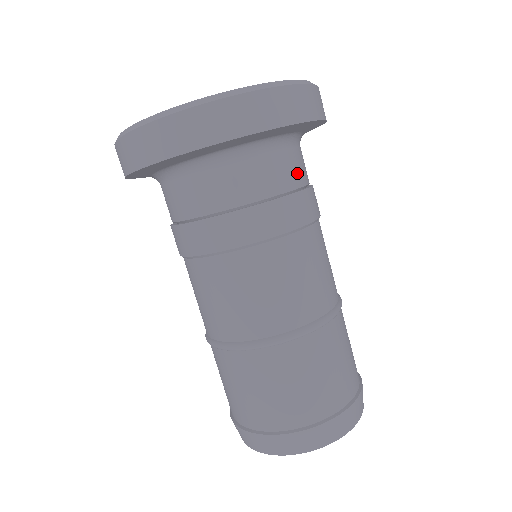
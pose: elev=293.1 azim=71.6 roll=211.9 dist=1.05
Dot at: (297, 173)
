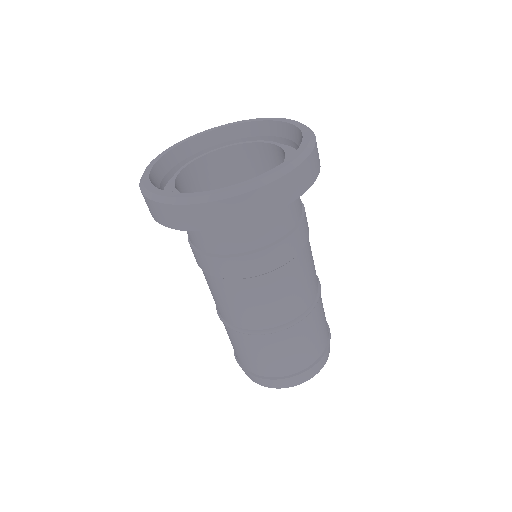
Dot at: occluded
